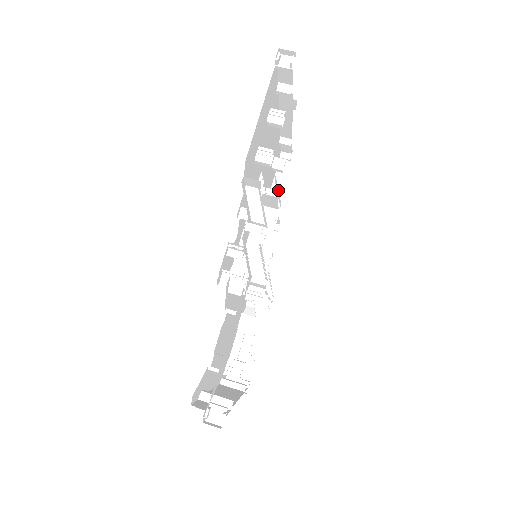
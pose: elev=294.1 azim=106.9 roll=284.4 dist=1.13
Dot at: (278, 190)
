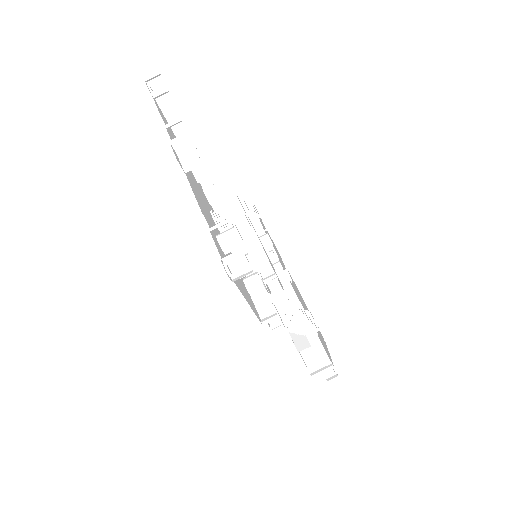
Dot at: (182, 127)
